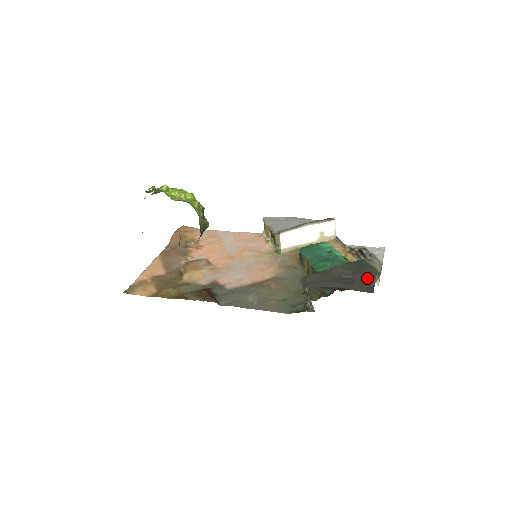
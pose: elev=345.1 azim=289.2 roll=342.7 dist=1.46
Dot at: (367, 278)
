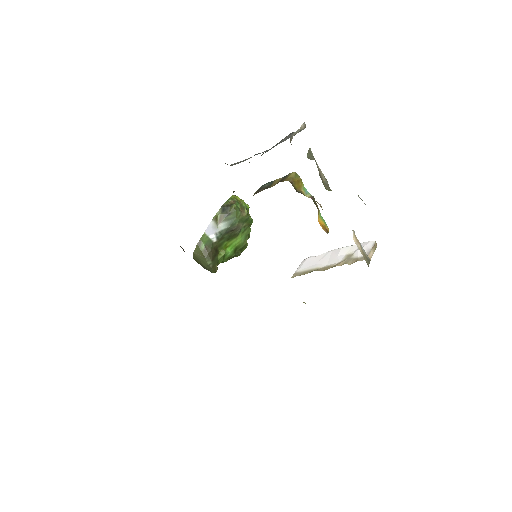
Dot at: occluded
